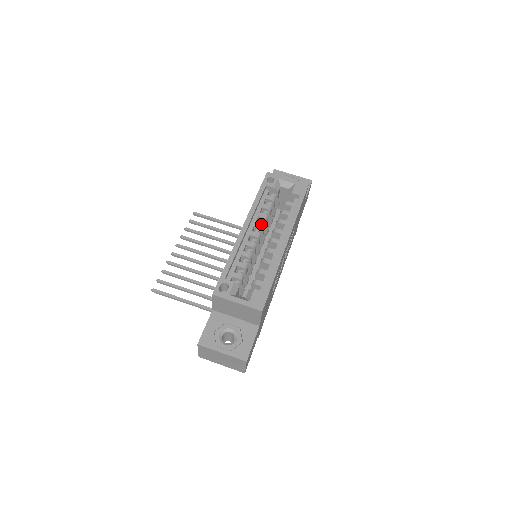
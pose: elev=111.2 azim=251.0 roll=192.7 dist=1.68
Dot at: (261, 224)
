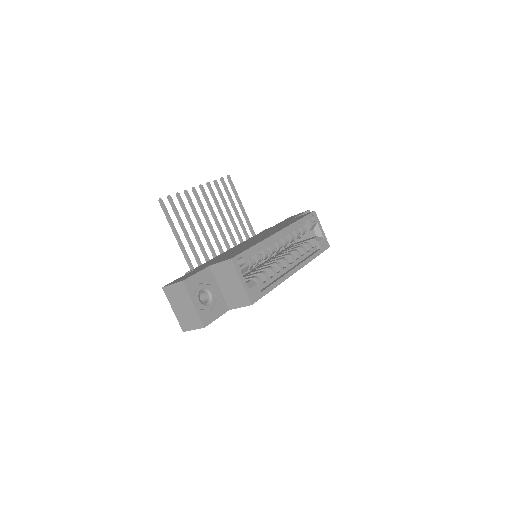
Dot at: (287, 241)
